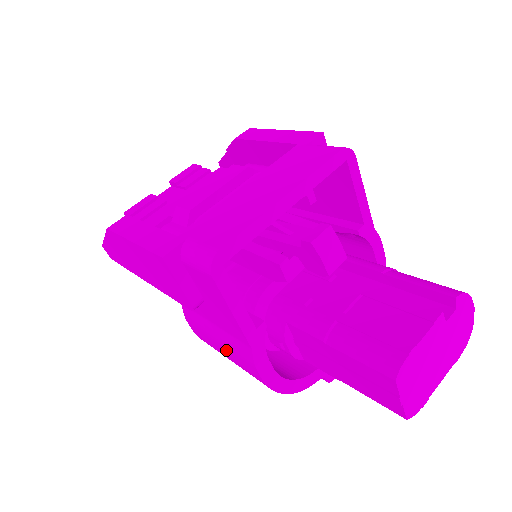
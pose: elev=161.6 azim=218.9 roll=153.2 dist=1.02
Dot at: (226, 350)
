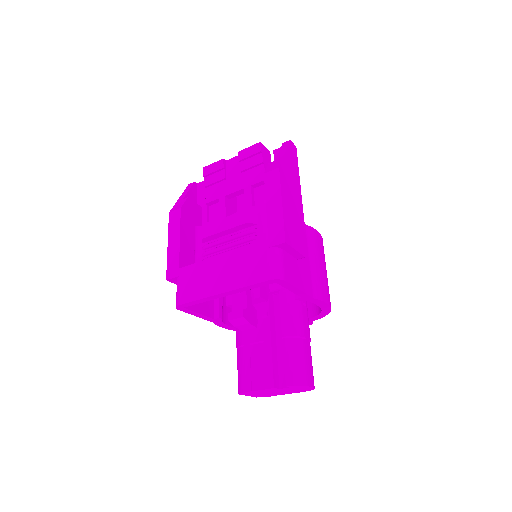
Dot at: occluded
